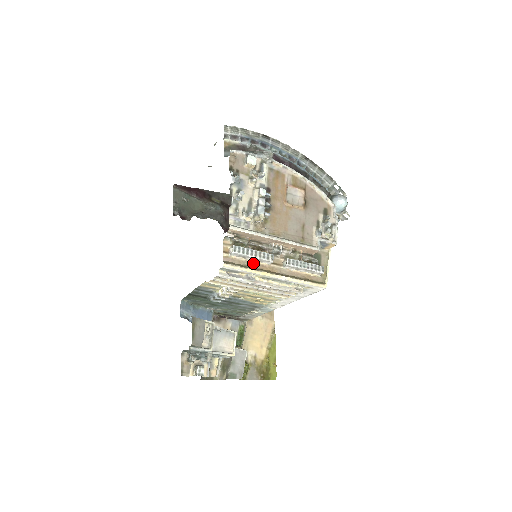
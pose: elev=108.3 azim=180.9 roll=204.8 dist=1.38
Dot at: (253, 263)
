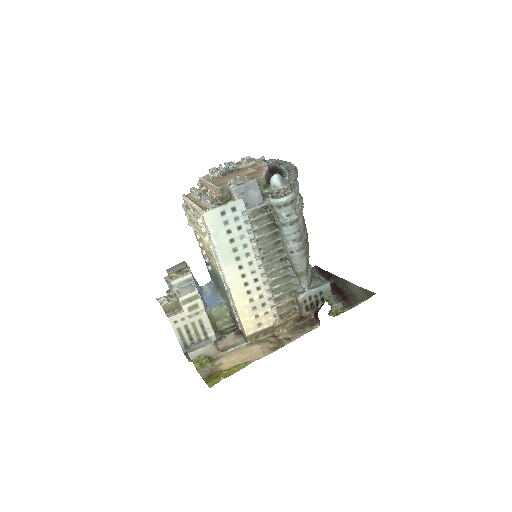
Dot at: (194, 198)
